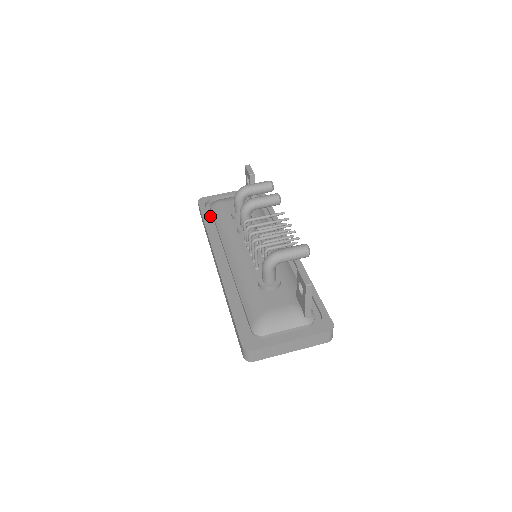
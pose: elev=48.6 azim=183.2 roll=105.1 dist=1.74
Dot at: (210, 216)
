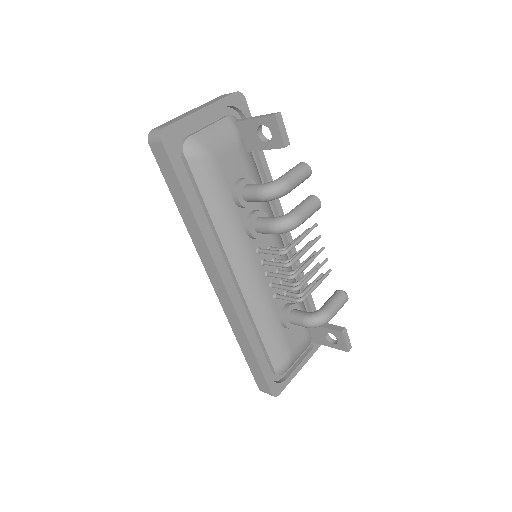
Dot at: (187, 178)
